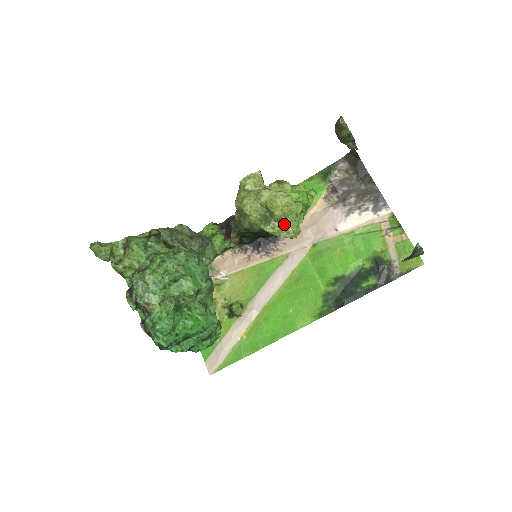
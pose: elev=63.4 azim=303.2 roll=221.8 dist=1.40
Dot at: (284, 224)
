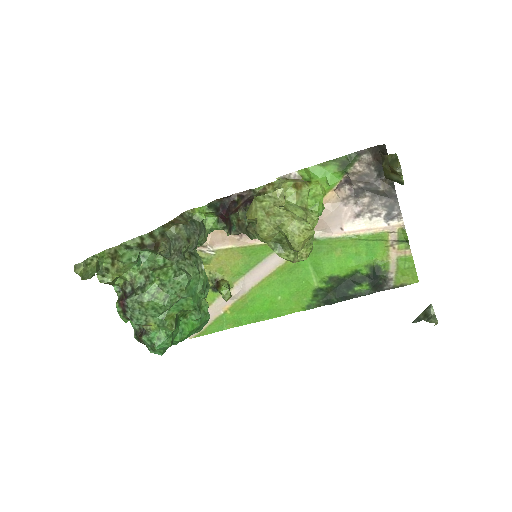
Dot at: occluded
